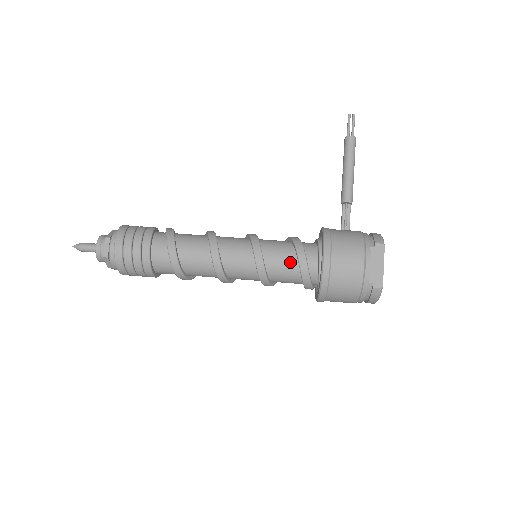
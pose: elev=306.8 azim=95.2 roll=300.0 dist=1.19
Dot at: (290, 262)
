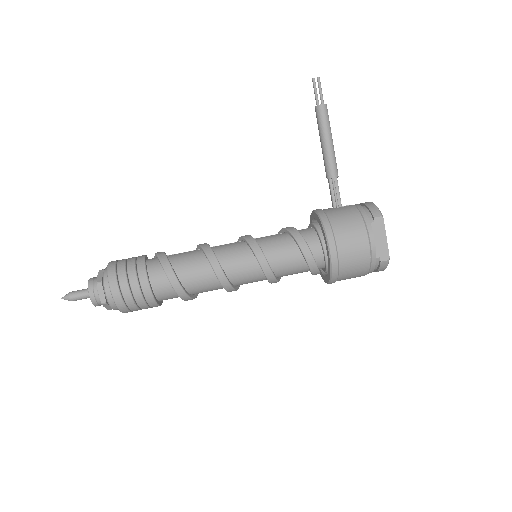
Dot at: (295, 257)
